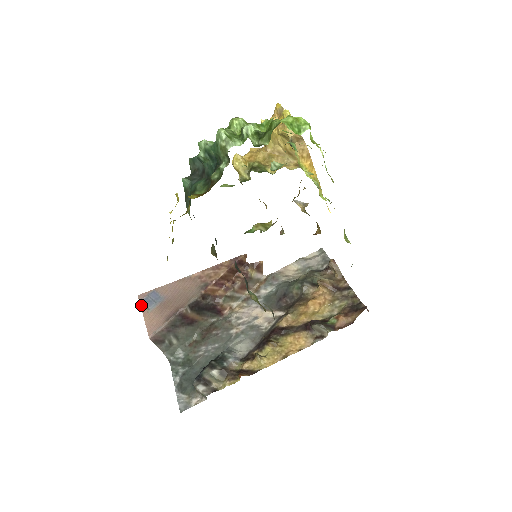
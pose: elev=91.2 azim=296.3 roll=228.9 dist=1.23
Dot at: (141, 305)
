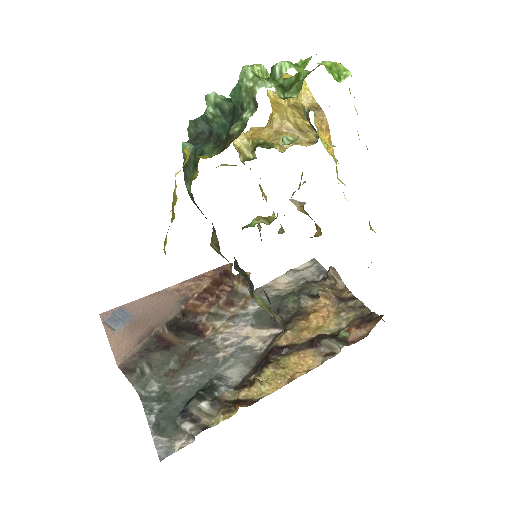
Dot at: (104, 326)
